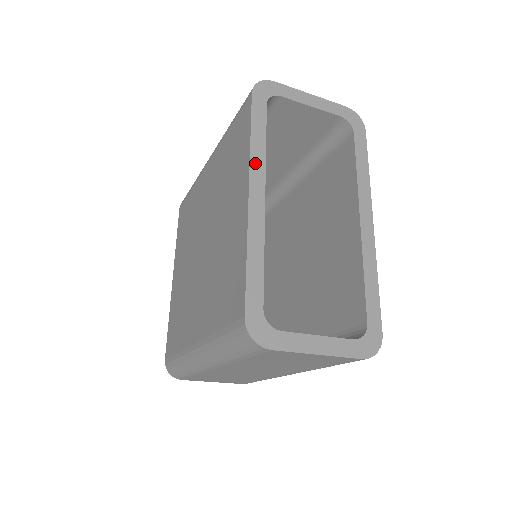
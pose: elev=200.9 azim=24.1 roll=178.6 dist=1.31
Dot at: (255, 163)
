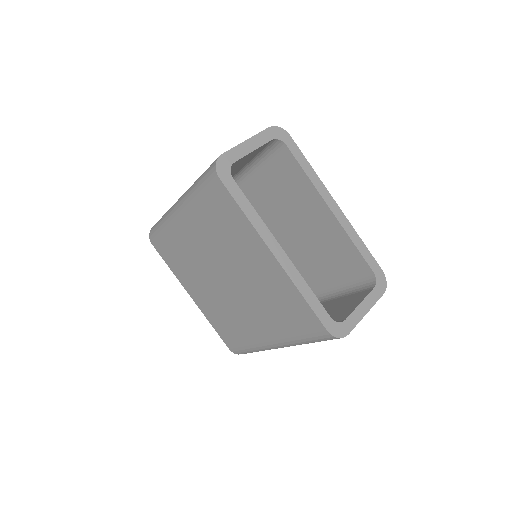
Dot at: (262, 232)
